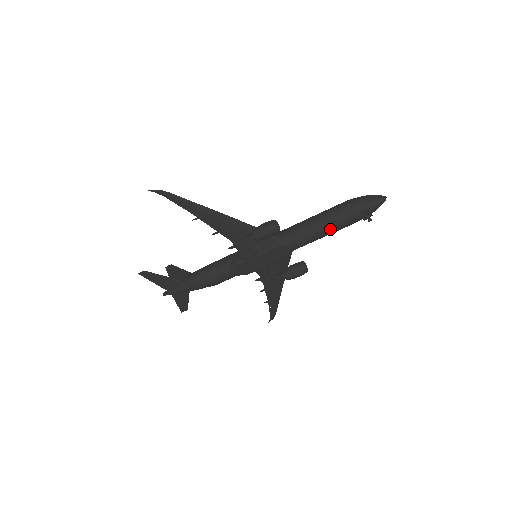
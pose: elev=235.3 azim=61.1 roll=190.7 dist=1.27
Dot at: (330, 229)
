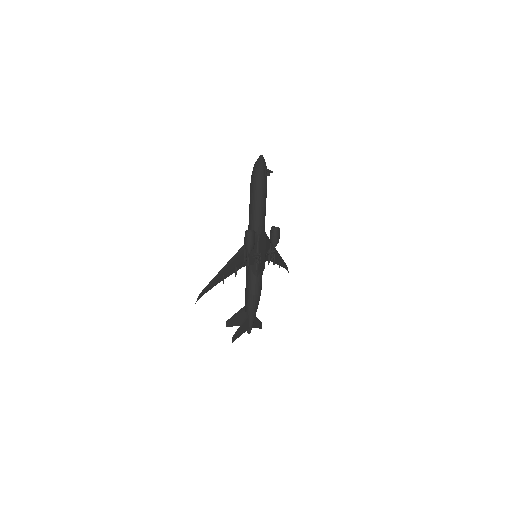
Dot at: (265, 199)
